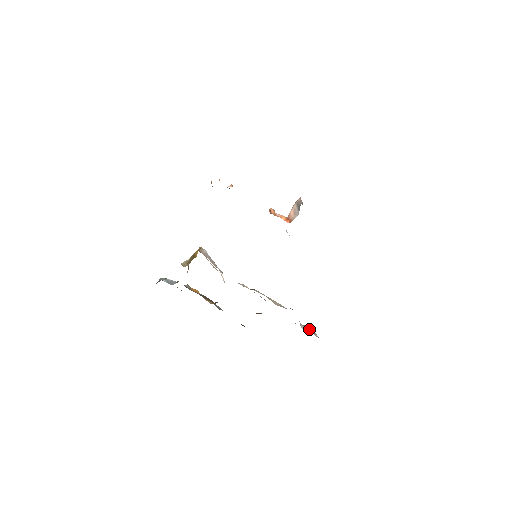
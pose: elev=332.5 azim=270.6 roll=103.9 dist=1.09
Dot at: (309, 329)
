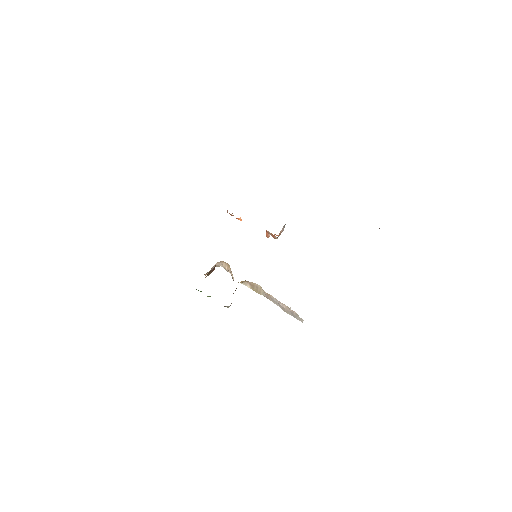
Dot at: (298, 317)
